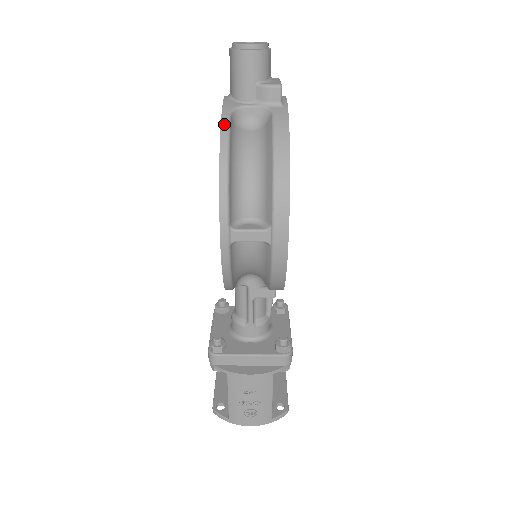
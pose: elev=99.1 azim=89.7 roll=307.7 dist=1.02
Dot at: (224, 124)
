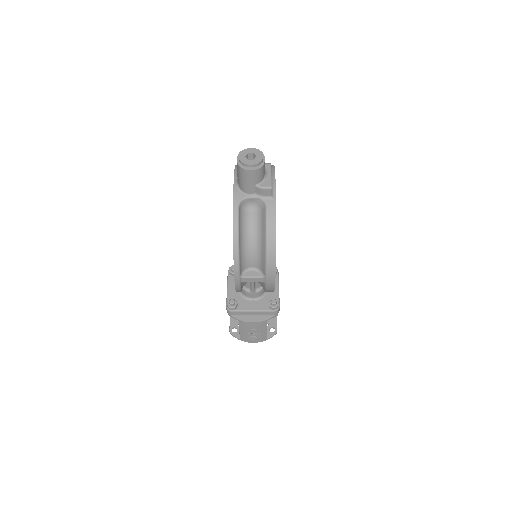
Dot at: (235, 217)
